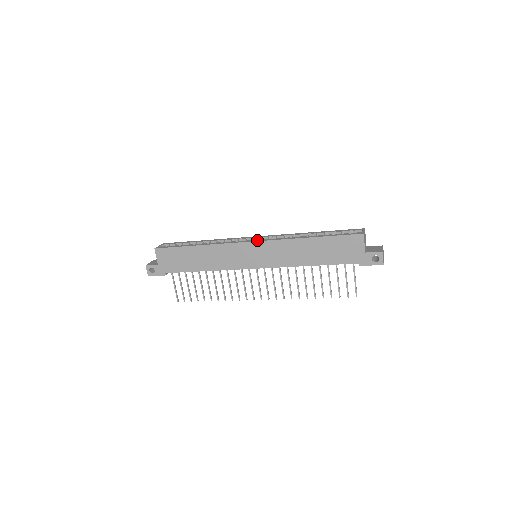
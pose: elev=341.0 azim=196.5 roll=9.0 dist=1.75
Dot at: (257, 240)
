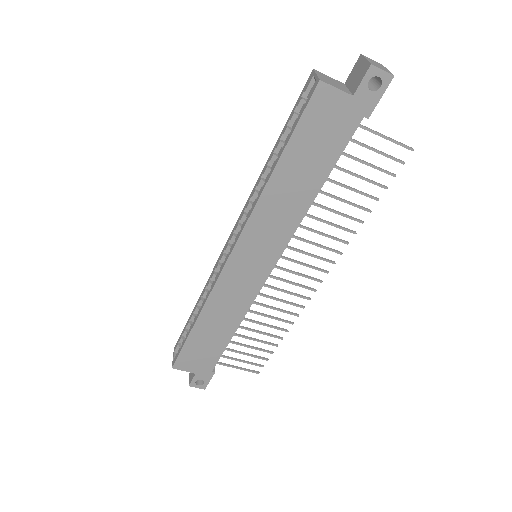
Dot at: (232, 246)
